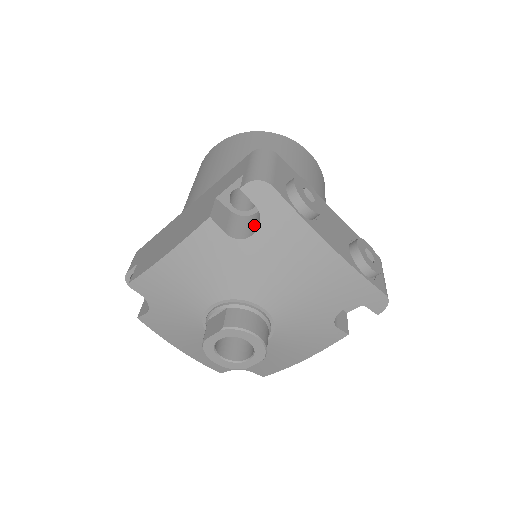
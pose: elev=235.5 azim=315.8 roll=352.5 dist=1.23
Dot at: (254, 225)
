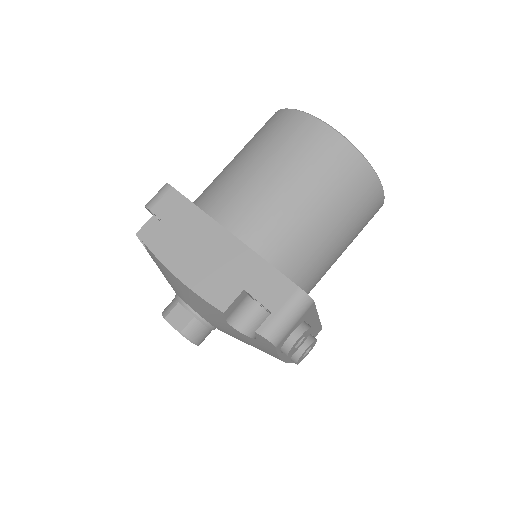
Dot at: (250, 323)
